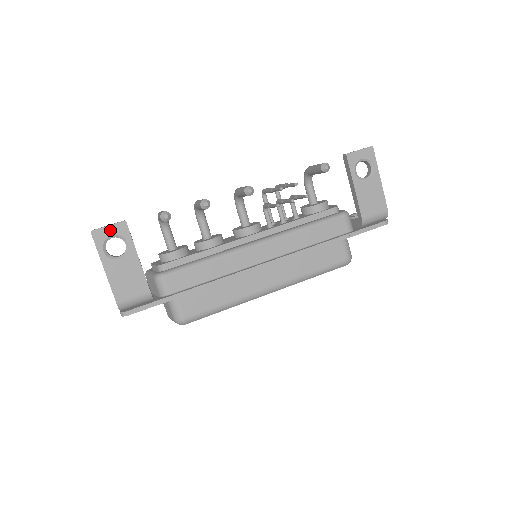
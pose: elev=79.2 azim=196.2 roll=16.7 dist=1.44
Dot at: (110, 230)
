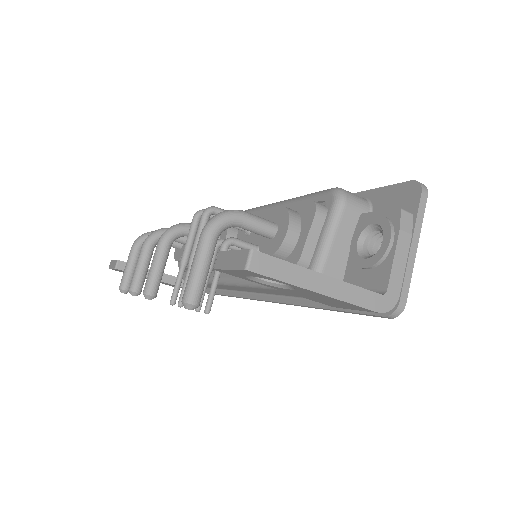
Dot at: occluded
